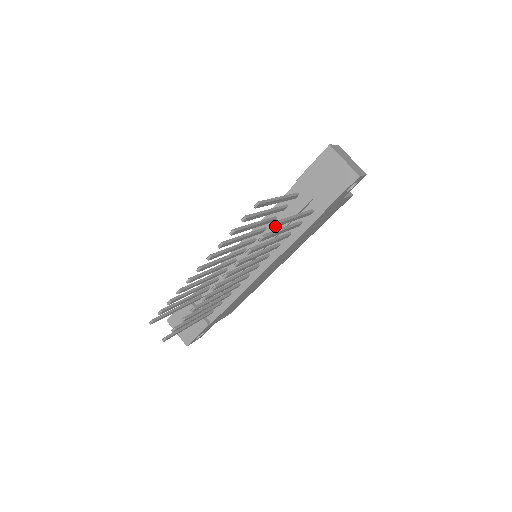
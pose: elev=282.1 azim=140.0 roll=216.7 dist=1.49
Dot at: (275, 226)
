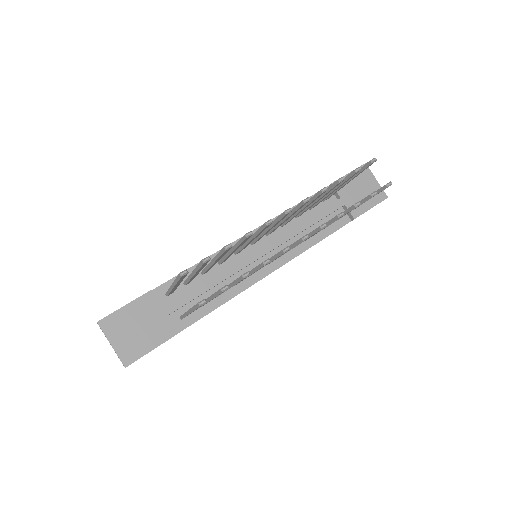
Dot at: (387, 187)
